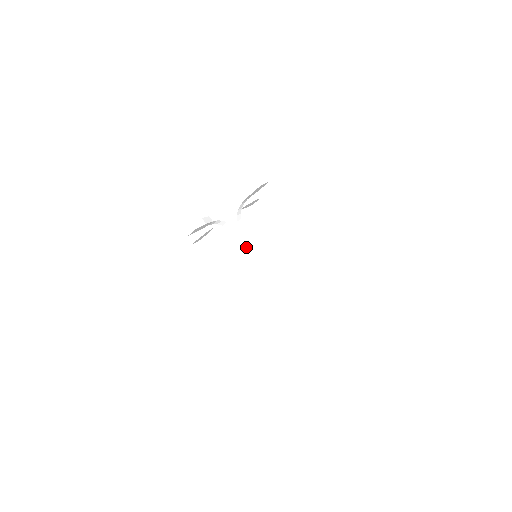
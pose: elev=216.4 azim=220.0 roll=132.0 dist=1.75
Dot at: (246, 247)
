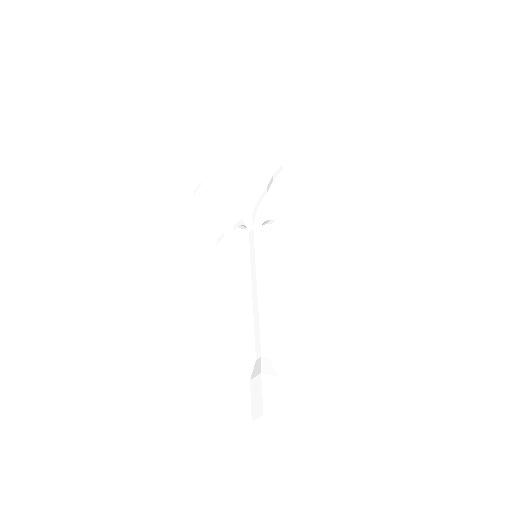
Dot at: (251, 244)
